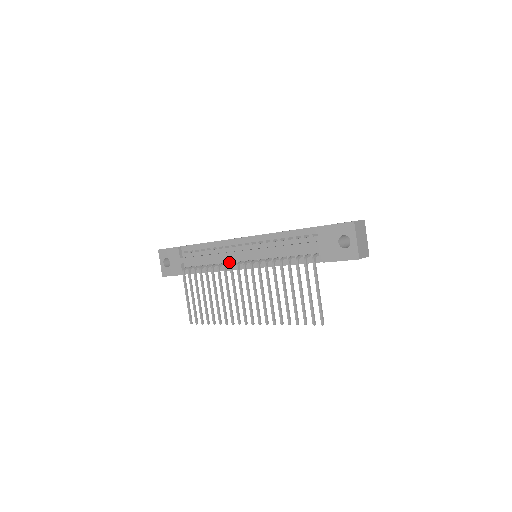
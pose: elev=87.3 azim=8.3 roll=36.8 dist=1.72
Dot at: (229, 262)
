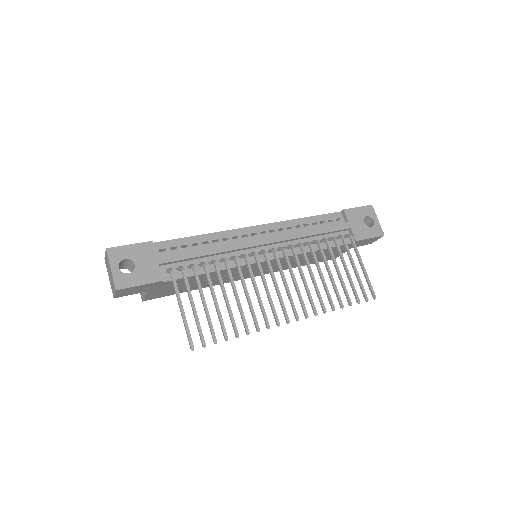
Dot at: (242, 255)
